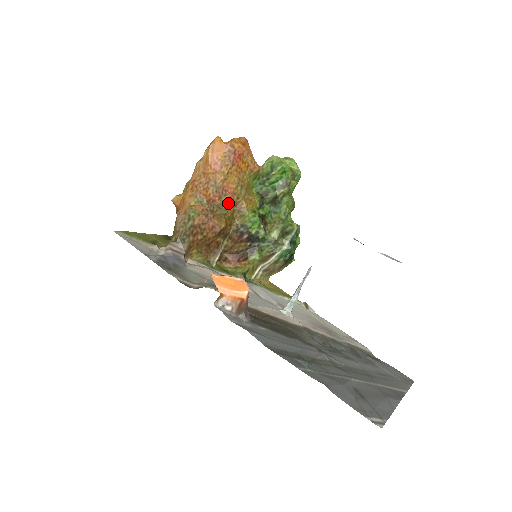
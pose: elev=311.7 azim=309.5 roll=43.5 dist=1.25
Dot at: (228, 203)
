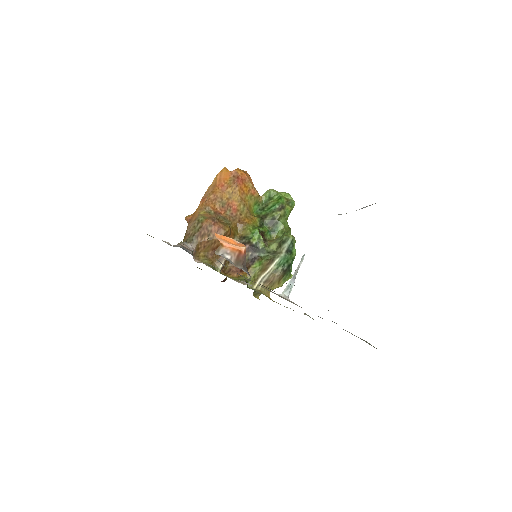
Dot at: (232, 217)
